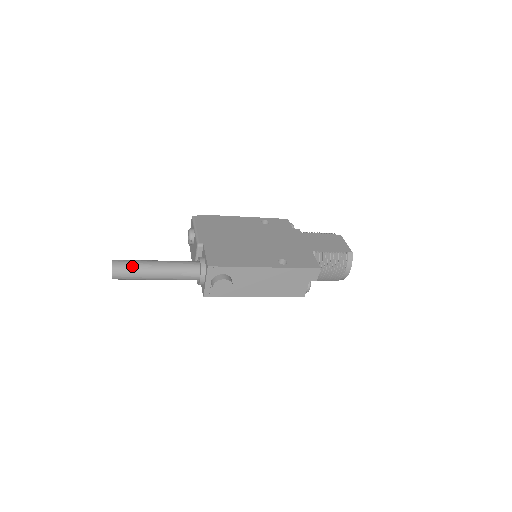
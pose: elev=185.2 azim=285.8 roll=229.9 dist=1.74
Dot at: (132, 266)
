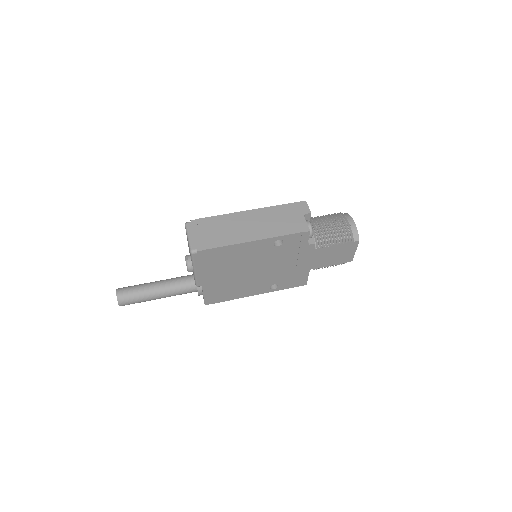
Dot at: occluded
